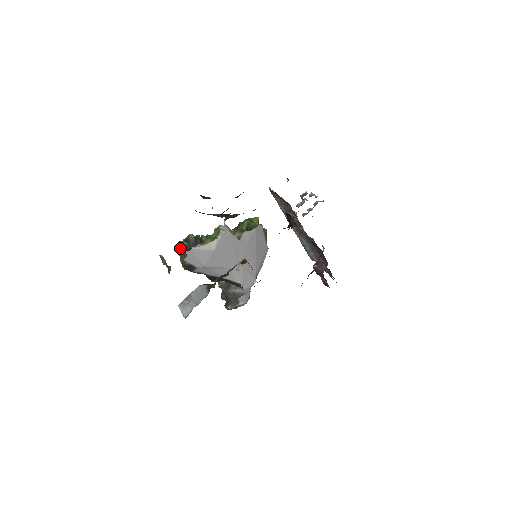
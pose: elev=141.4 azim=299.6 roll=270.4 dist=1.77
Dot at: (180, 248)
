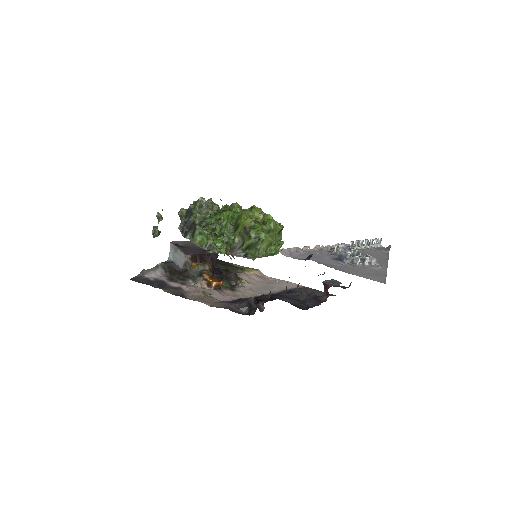
Dot at: occluded
